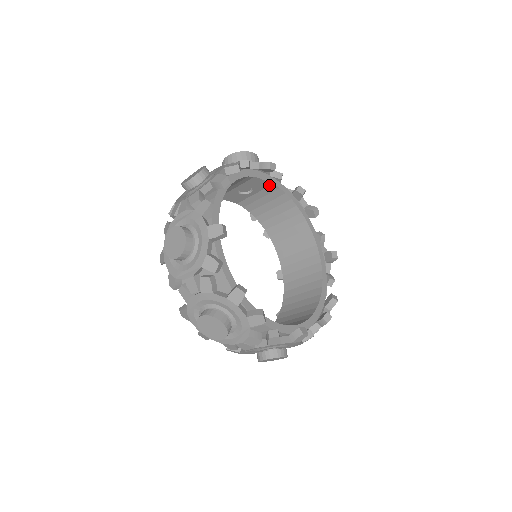
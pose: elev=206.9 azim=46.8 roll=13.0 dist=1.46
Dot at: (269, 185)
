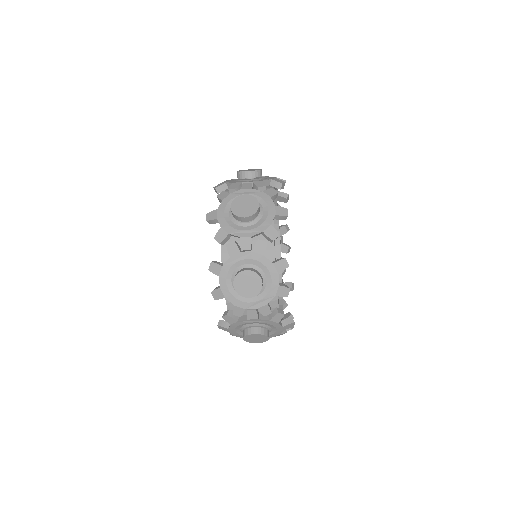
Dot at: occluded
